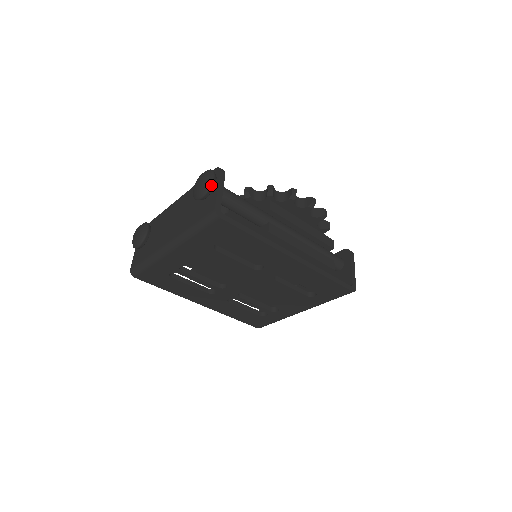
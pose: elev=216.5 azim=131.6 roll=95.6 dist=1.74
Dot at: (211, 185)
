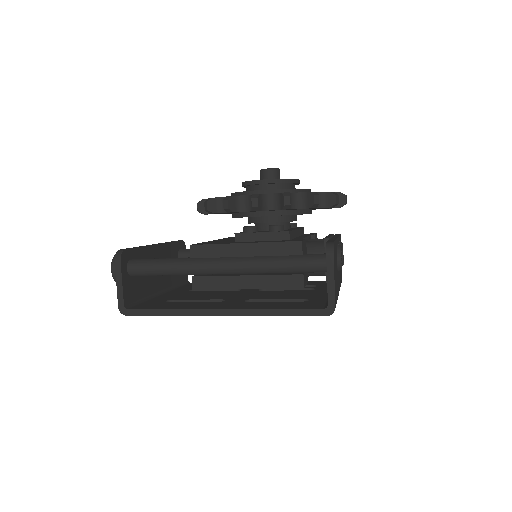
Dot at: (114, 279)
